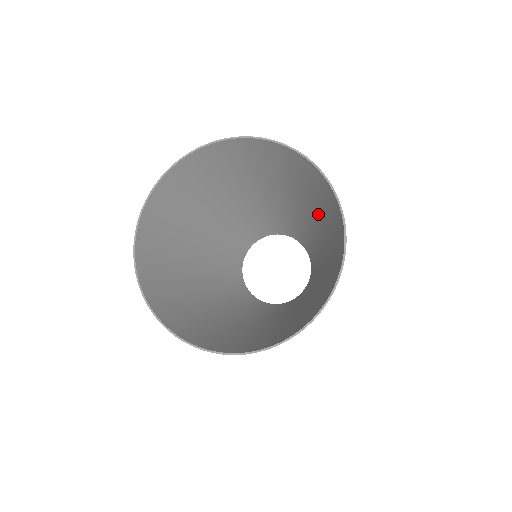
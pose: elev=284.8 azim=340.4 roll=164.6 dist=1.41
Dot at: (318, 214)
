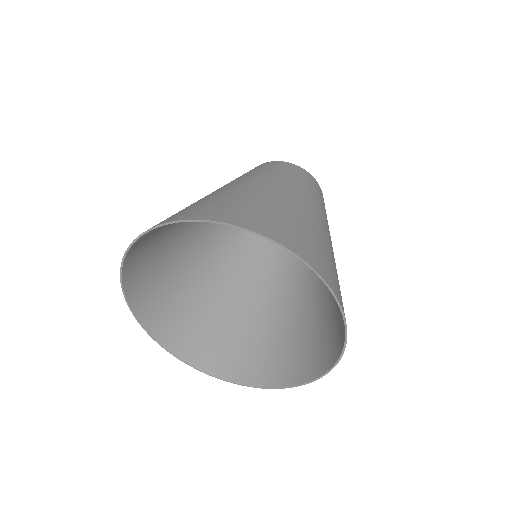
Dot at: occluded
